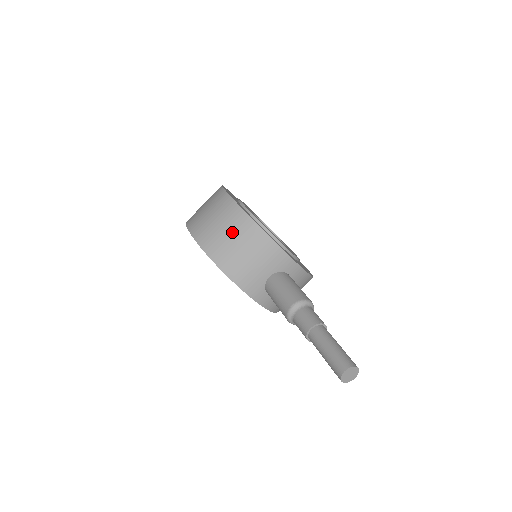
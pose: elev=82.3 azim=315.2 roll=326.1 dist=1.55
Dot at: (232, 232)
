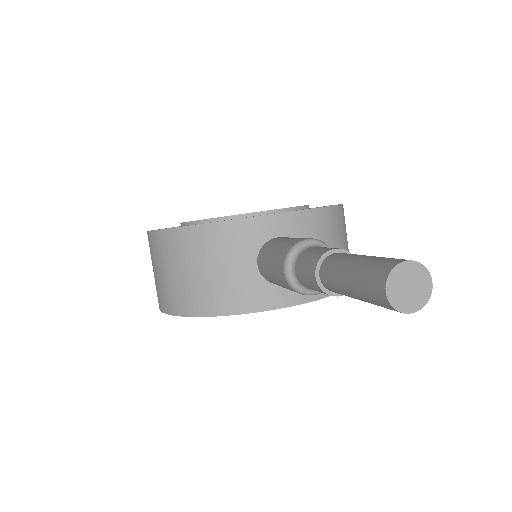
Dot at: (172, 265)
